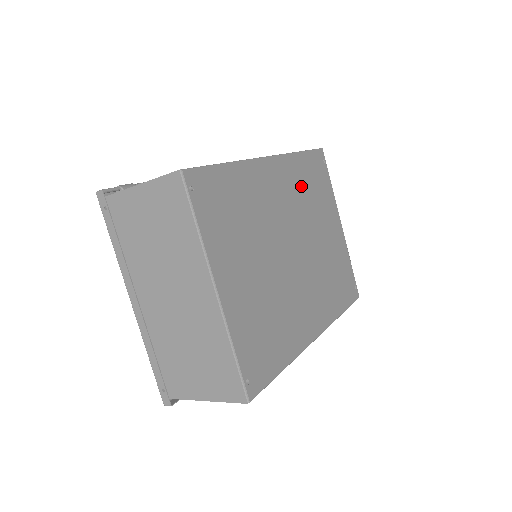
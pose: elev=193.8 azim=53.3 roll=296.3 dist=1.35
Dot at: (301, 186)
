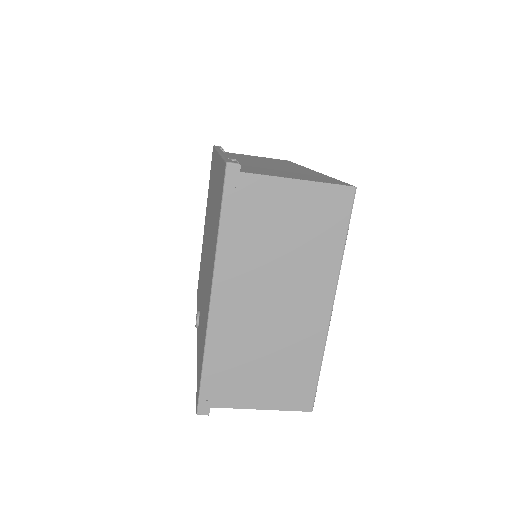
Dot at: occluded
